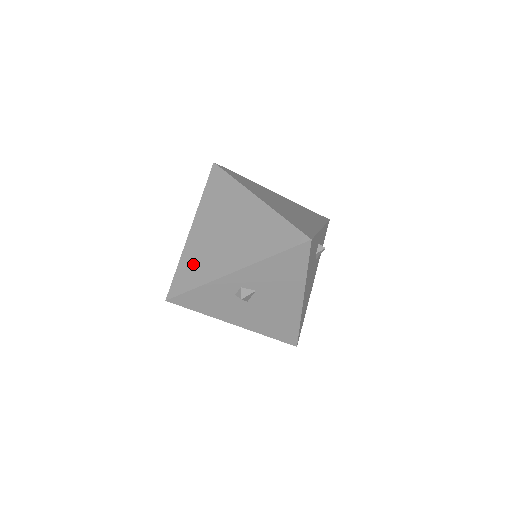
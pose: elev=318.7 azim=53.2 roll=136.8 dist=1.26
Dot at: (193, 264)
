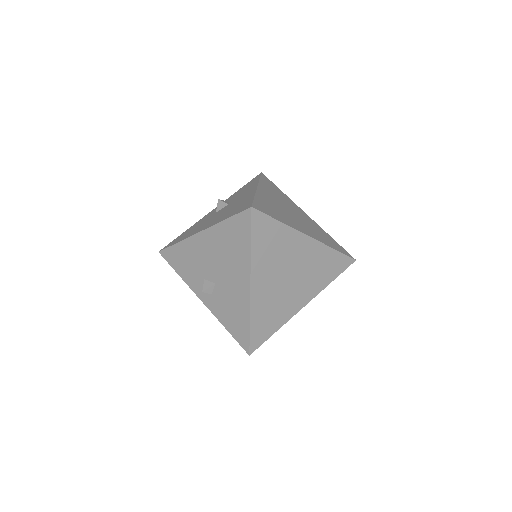
Dot at: (266, 316)
